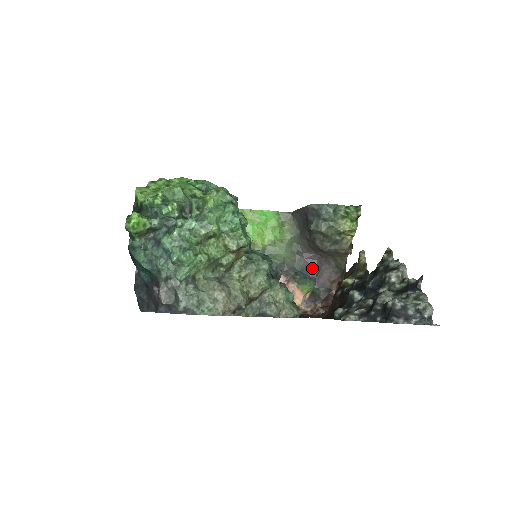
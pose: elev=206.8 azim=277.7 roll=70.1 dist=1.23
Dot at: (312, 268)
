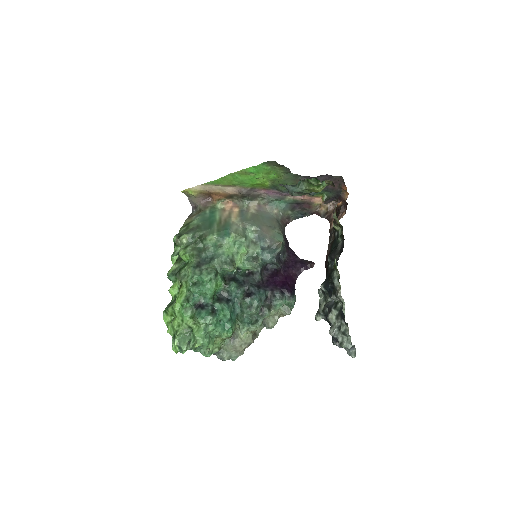
Dot at: occluded
